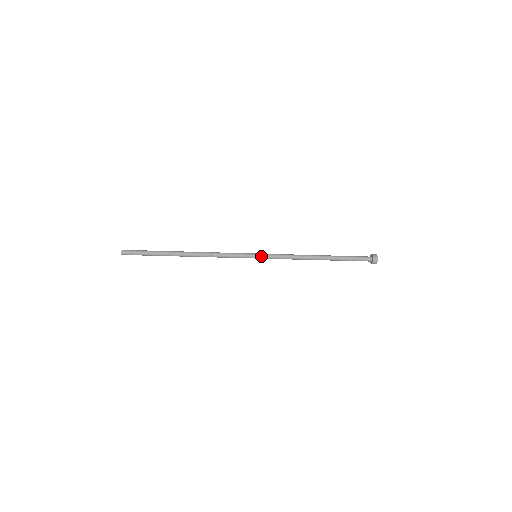
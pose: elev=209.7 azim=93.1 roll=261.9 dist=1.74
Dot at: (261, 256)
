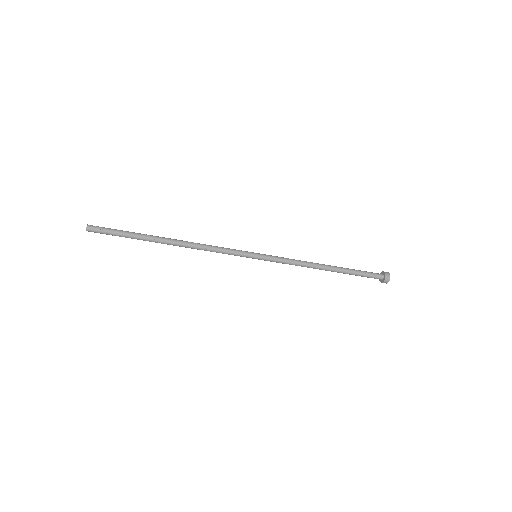
Dot at: (263, 256)
